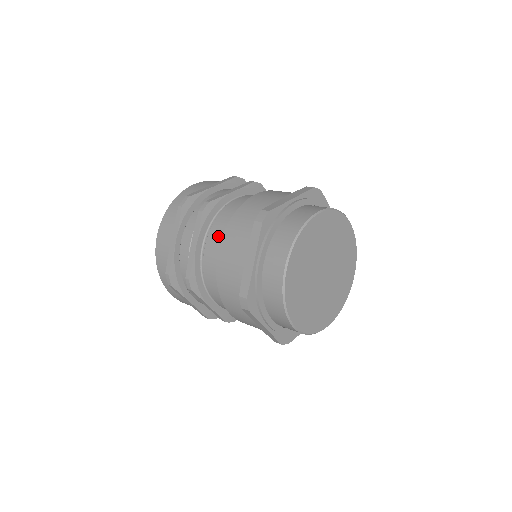
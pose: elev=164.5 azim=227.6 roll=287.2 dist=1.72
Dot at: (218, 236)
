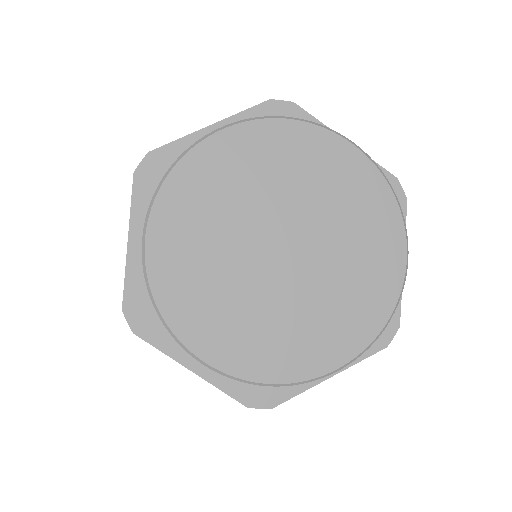
Dot at: occluded
